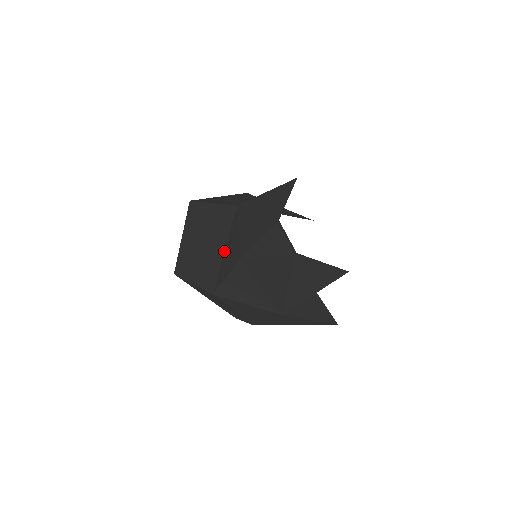
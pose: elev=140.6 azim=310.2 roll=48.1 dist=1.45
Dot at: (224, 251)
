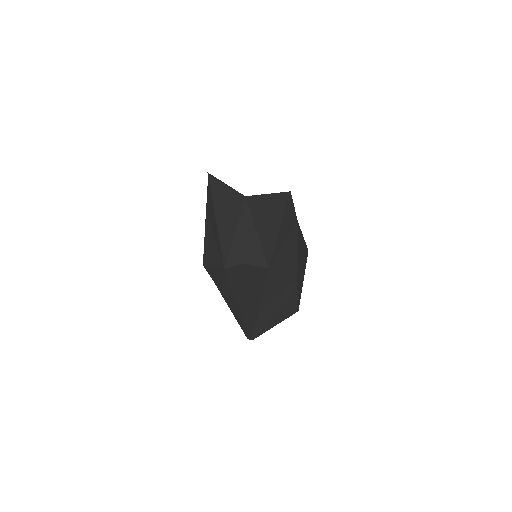
Dot at: occluded
